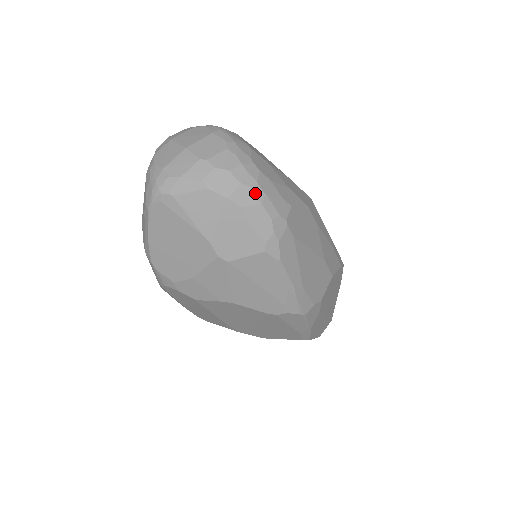
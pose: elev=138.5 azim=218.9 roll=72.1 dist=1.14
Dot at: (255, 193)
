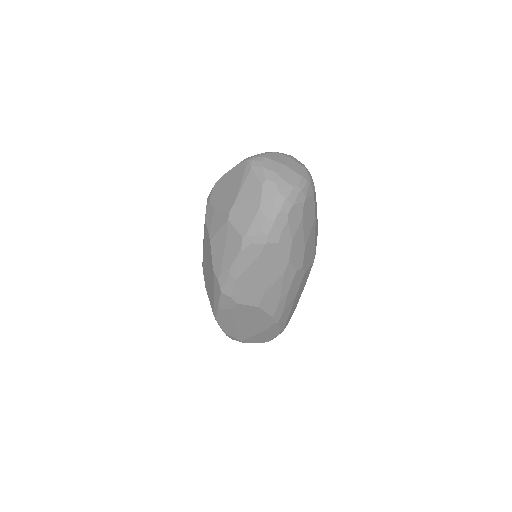
Dot at: (272, 213)
